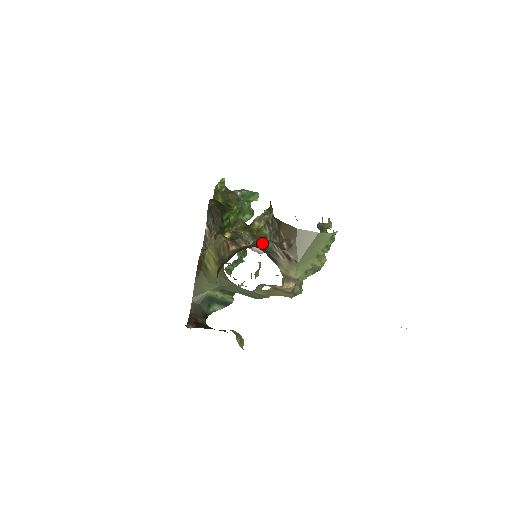
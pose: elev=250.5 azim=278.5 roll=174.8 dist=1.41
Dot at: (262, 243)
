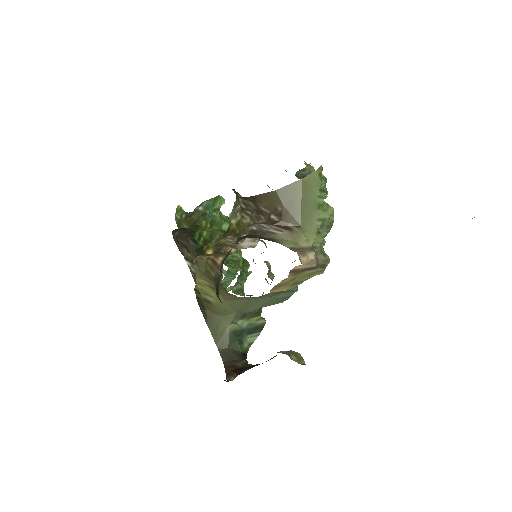
Dot at: (247, 232)
